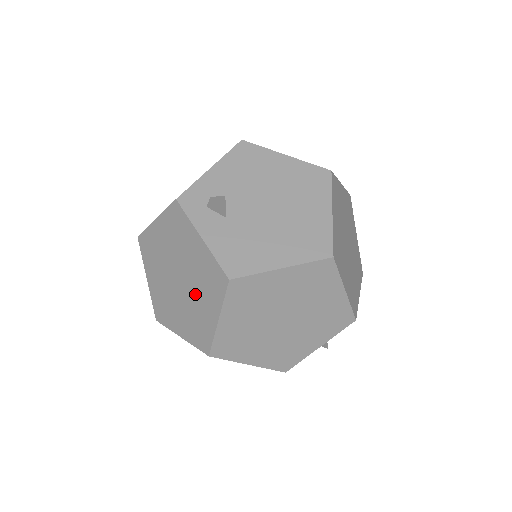
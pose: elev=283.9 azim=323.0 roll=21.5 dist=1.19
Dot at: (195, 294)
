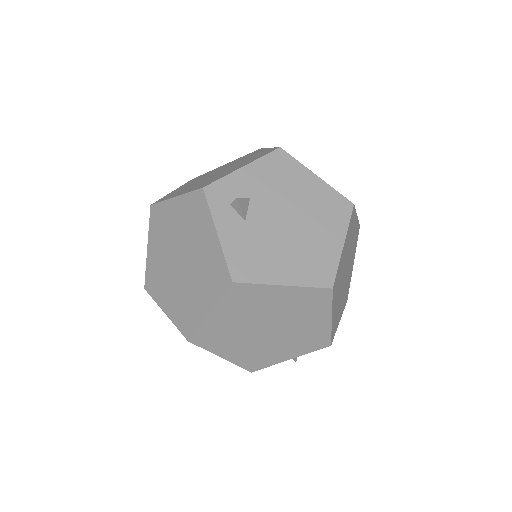
Dot at: (193, 281)
